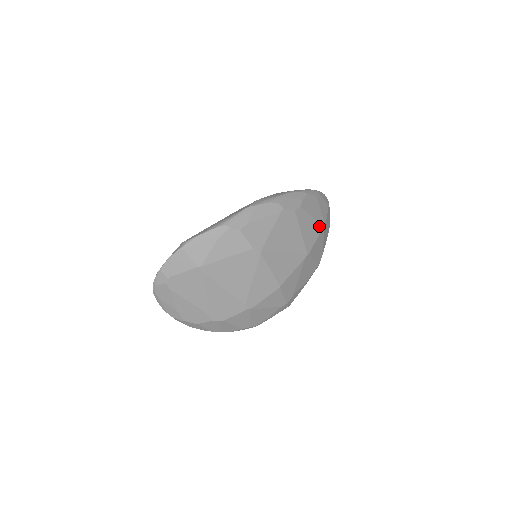
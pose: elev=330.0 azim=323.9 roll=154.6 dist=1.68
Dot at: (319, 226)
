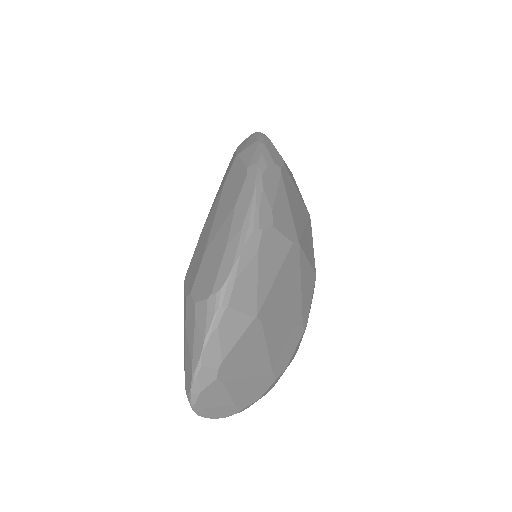
Dot at: (292, 175)
